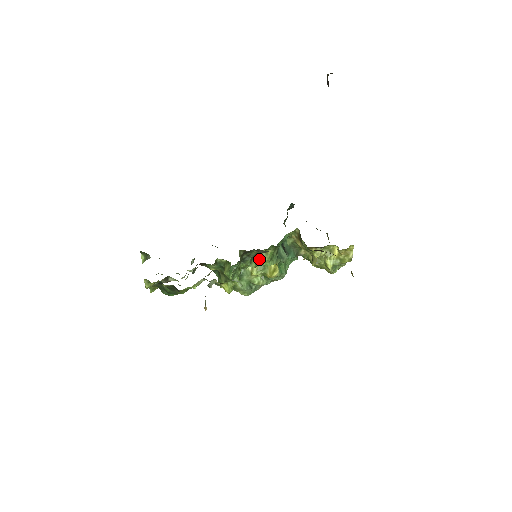
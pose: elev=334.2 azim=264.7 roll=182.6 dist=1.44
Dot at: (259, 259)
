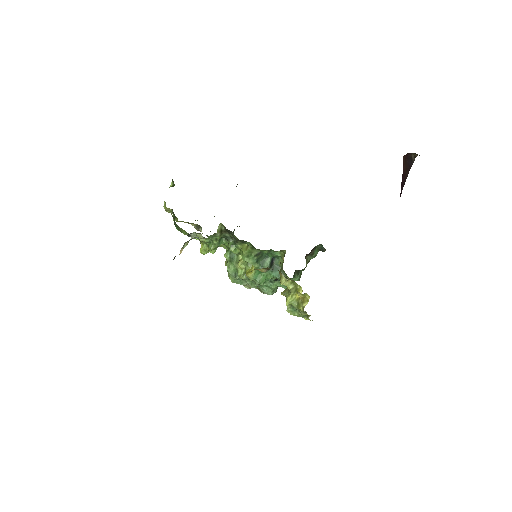
Dot at: (241, 249)
